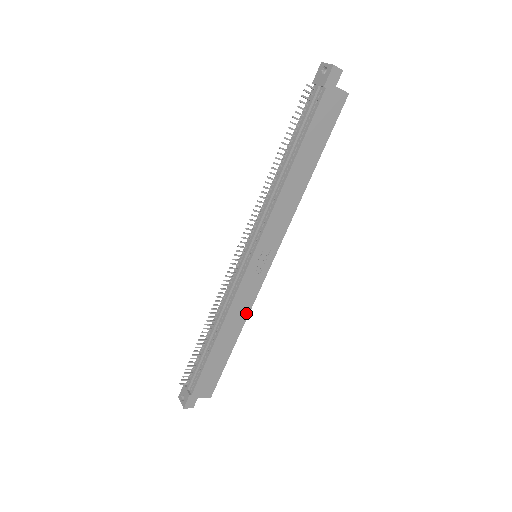
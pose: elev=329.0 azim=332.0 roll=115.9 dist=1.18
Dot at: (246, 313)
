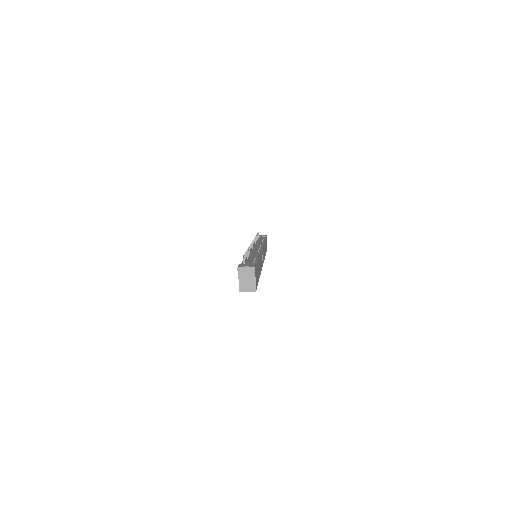
Dot at: occluded
